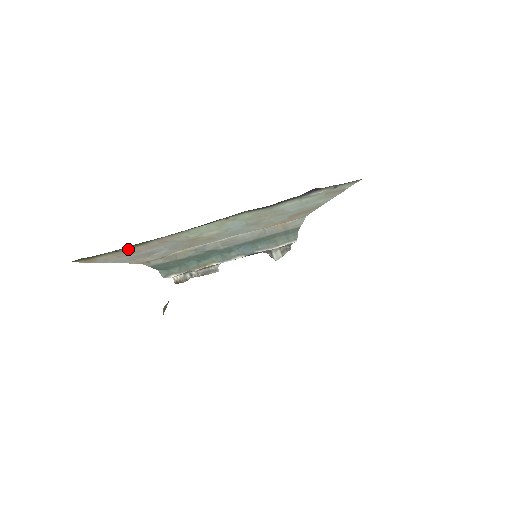
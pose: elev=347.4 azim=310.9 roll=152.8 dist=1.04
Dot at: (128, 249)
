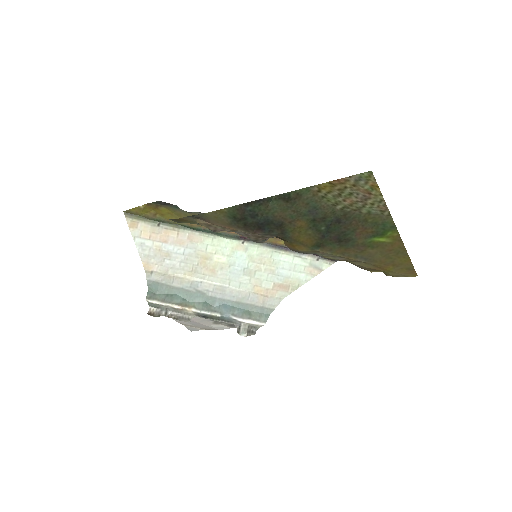
Dot at: (166, 229)
